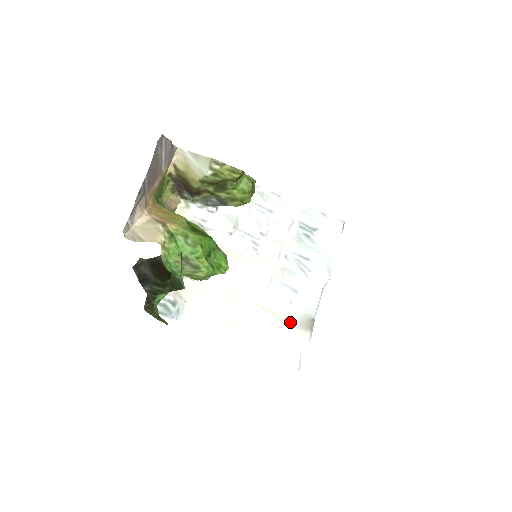
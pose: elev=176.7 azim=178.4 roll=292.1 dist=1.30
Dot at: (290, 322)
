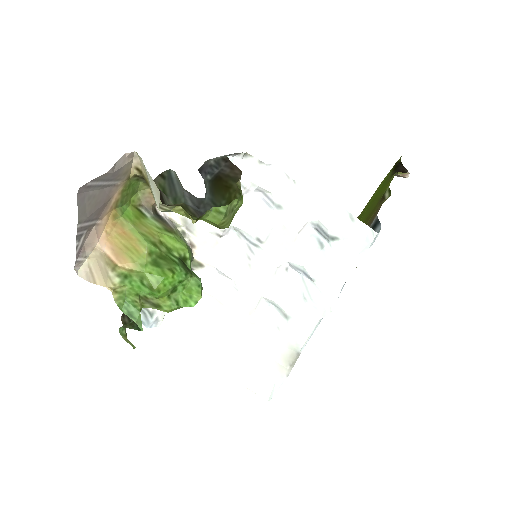
Dot at: (271, 351)
